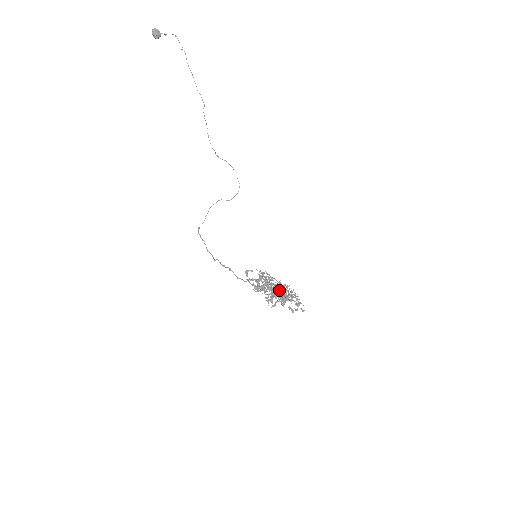
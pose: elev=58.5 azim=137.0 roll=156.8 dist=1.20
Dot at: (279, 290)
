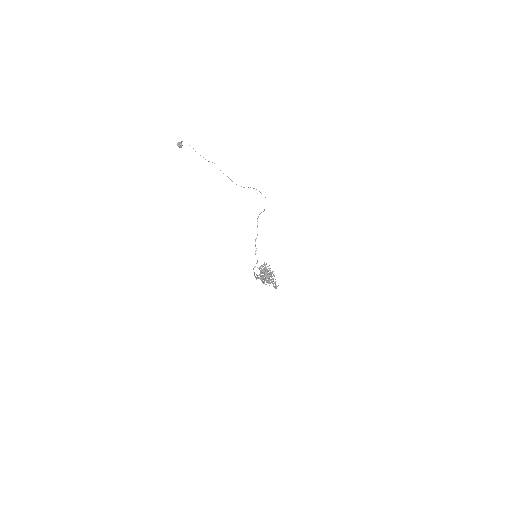
Dot at: (260, 278)
